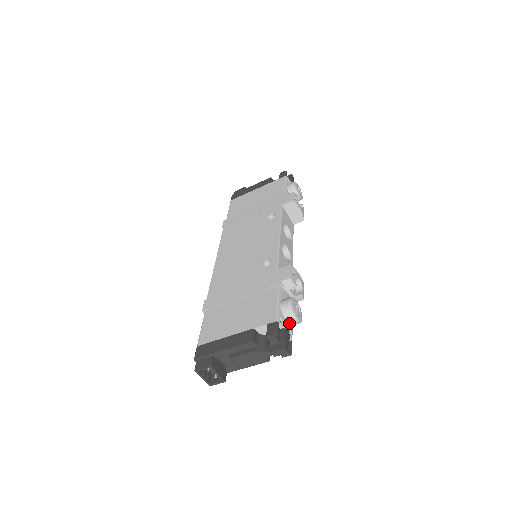
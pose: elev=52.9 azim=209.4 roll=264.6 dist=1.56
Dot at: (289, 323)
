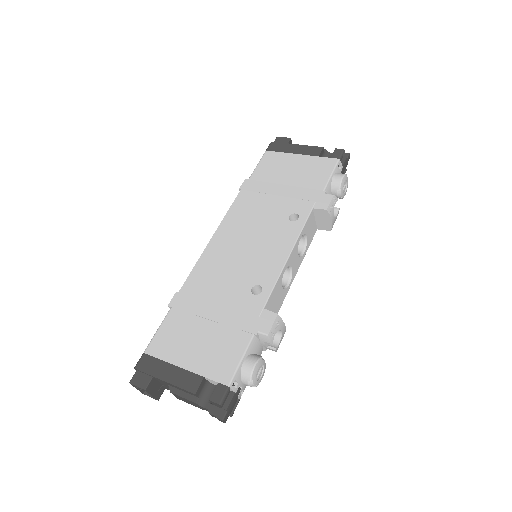
Dot at: (244, 384)
